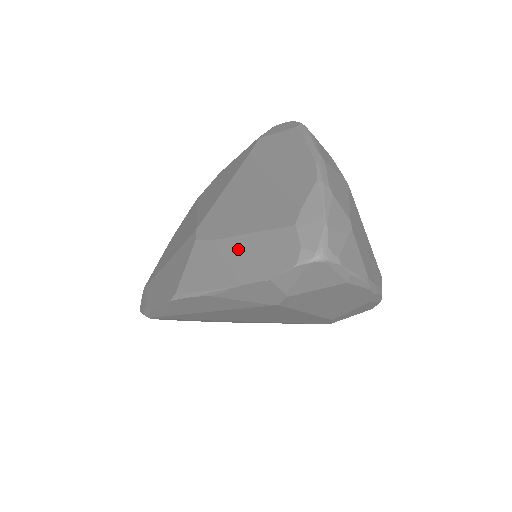
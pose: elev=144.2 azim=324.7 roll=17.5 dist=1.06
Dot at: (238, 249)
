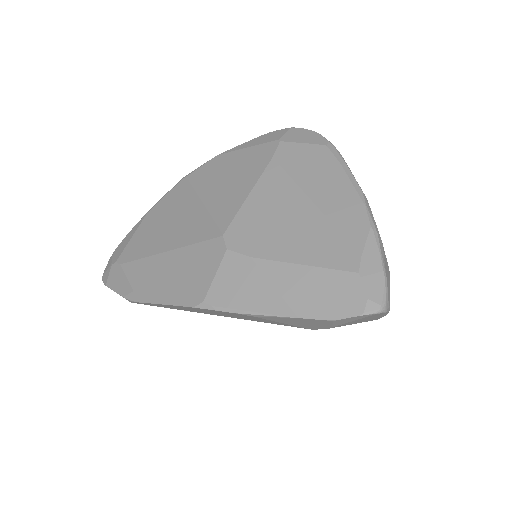
Dot at: (290, 278)
